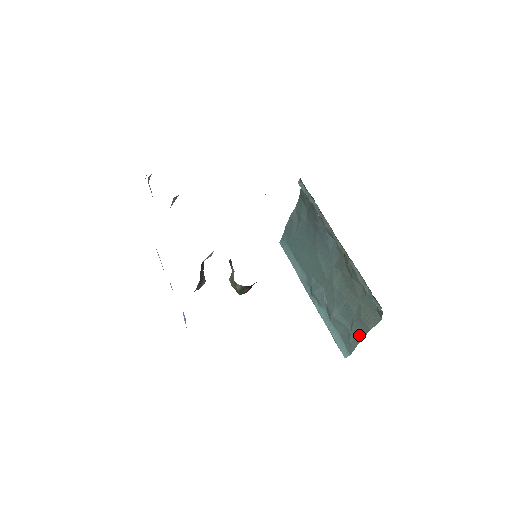
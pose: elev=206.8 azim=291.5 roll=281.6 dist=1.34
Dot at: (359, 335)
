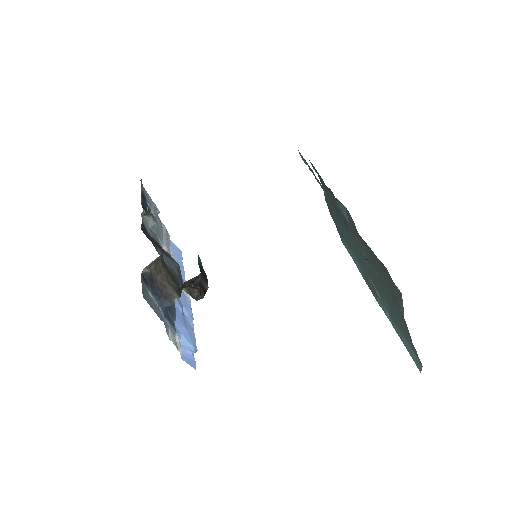
Dot at: (406, 329)
